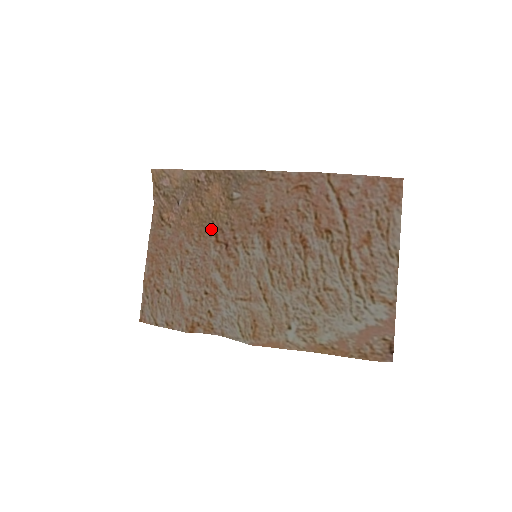
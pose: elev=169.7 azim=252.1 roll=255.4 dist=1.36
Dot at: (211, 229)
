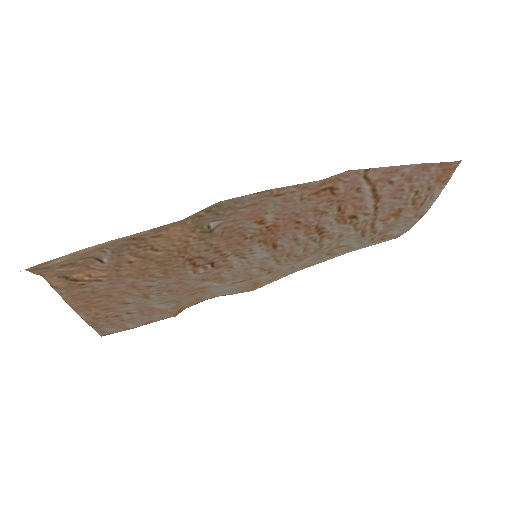
Dot at: (182, 263)
